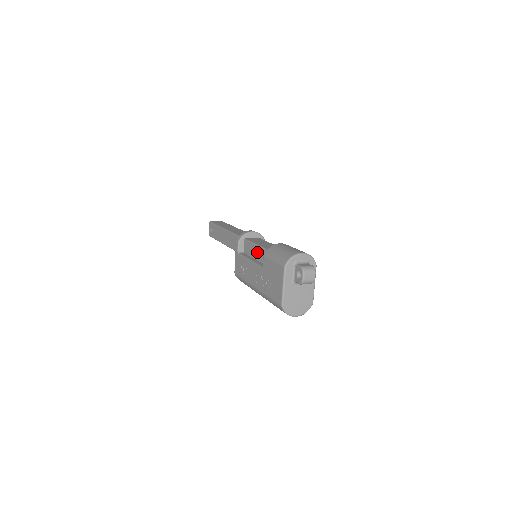
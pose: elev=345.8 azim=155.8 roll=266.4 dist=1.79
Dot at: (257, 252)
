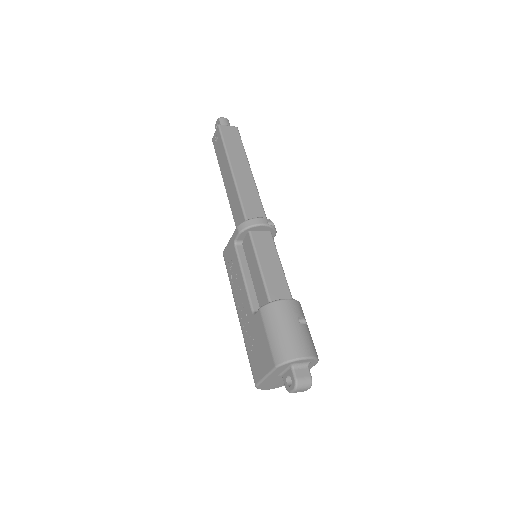
Dot at: (256, 275)
